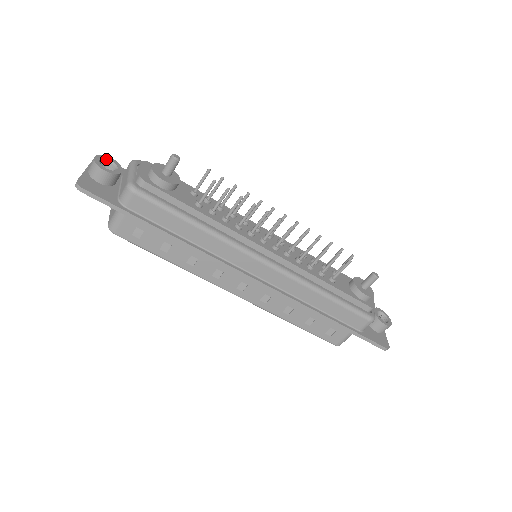
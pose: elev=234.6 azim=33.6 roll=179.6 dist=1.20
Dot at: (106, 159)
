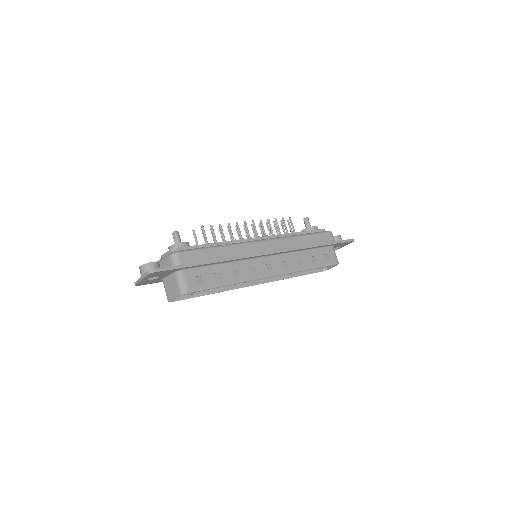
Dot at: occluded
